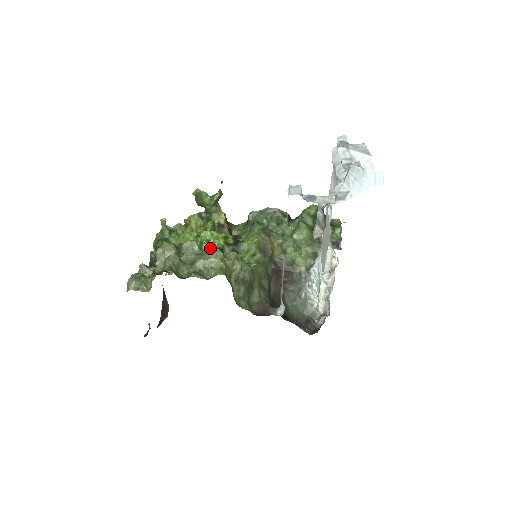
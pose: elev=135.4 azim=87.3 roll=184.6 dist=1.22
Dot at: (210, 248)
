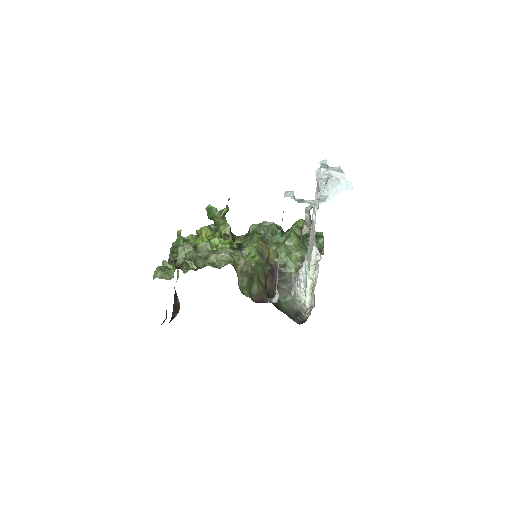
Dot at: occluded
